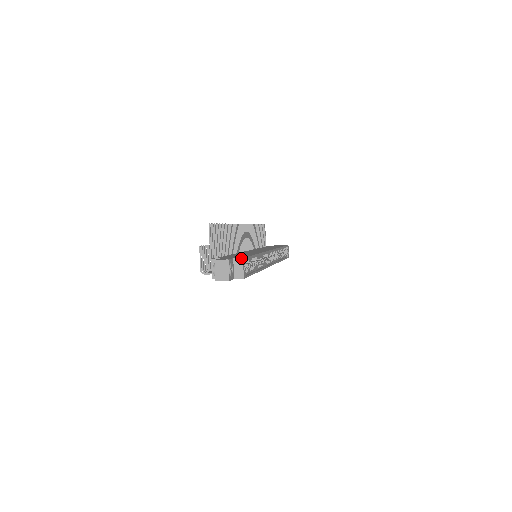
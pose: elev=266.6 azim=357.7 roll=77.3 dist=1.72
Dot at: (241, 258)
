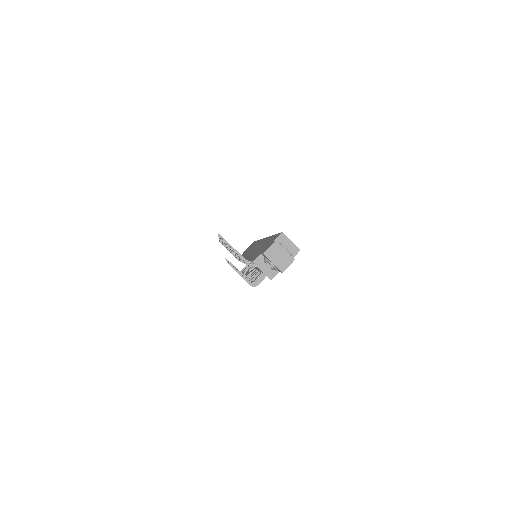
Dot at: (280, 234)
